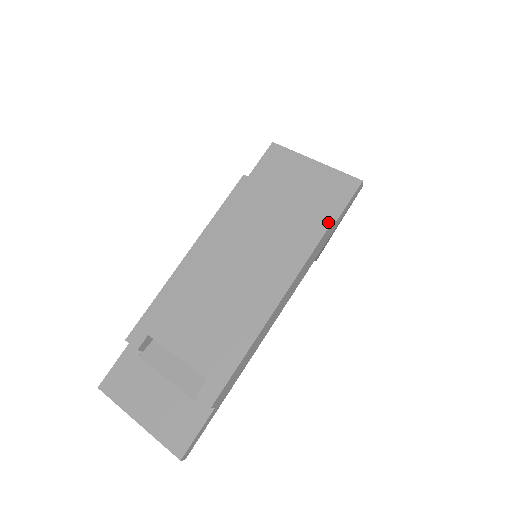
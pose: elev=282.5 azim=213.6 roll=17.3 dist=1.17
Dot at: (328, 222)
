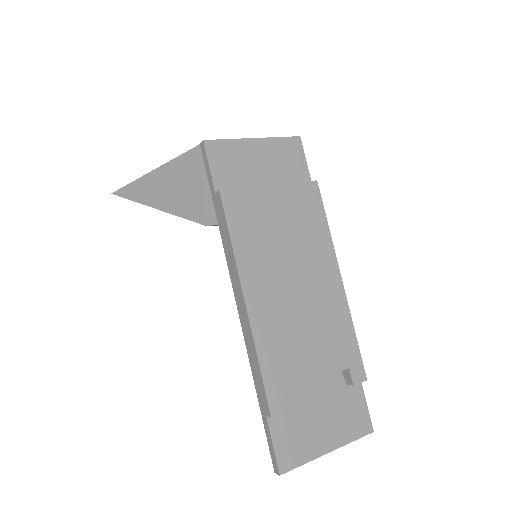
Dot at: (316, 187)
